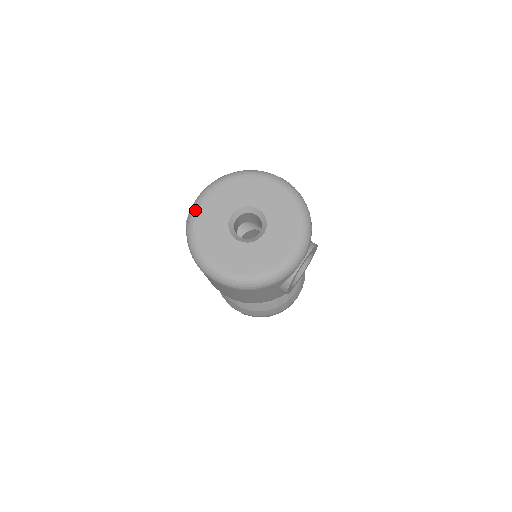
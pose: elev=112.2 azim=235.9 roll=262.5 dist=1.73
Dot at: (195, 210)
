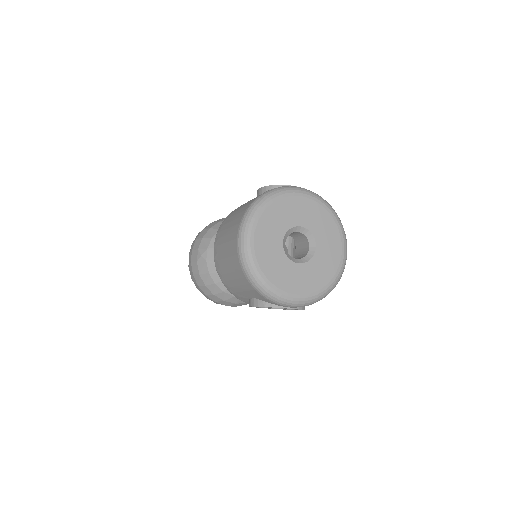
Dot at: (289, 191)
